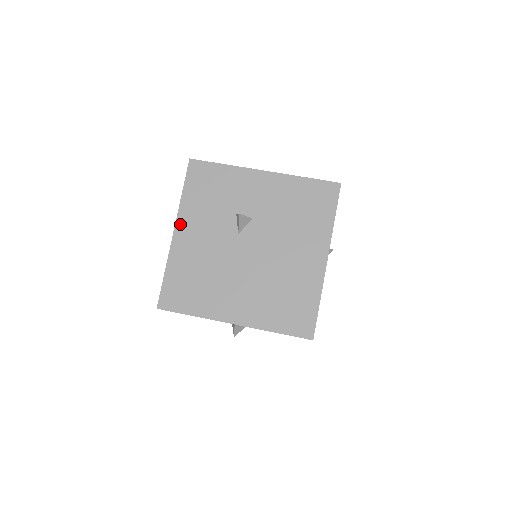
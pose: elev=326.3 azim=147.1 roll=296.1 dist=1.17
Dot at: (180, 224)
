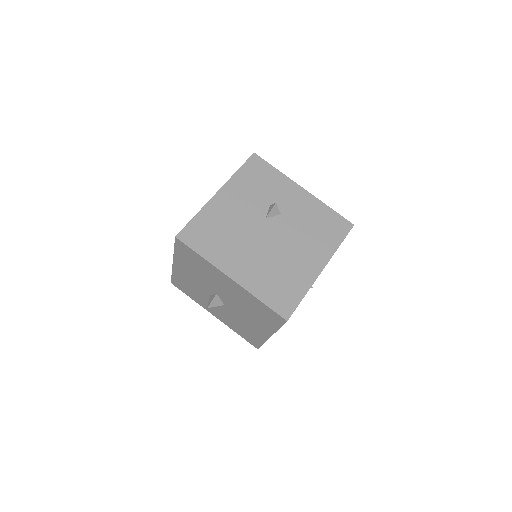
Dot at: (225, 189)
